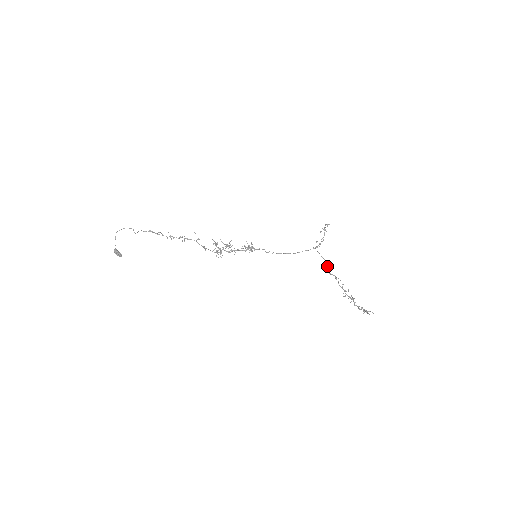
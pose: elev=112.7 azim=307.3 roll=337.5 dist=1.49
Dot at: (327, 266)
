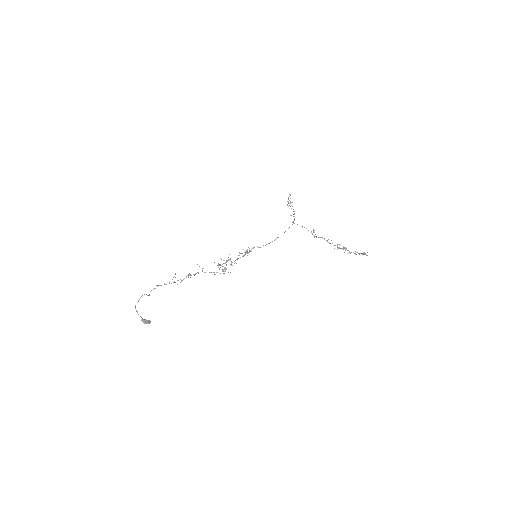
Dot at: (311, 232)
